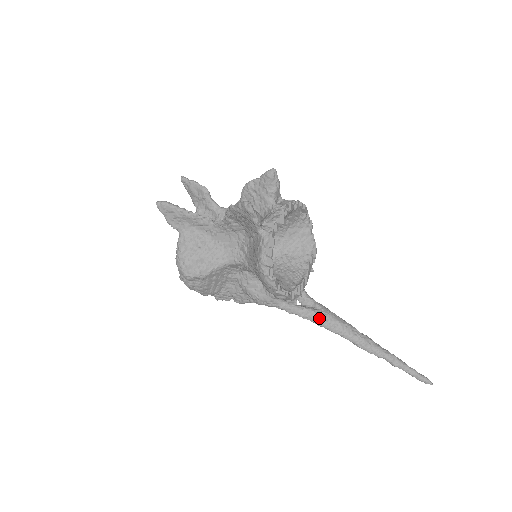
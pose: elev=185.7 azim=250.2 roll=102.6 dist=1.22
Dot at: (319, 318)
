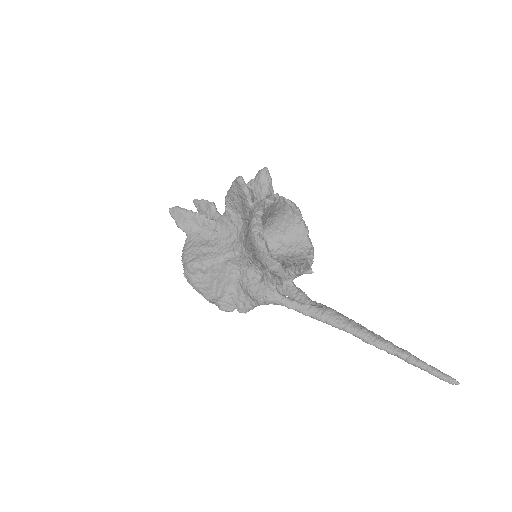
Dot at: (320, 312)
